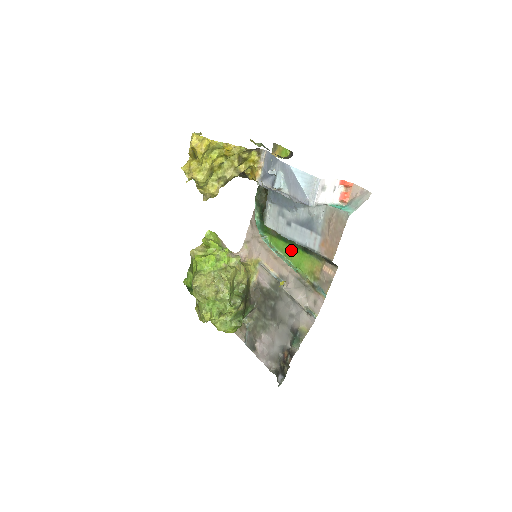
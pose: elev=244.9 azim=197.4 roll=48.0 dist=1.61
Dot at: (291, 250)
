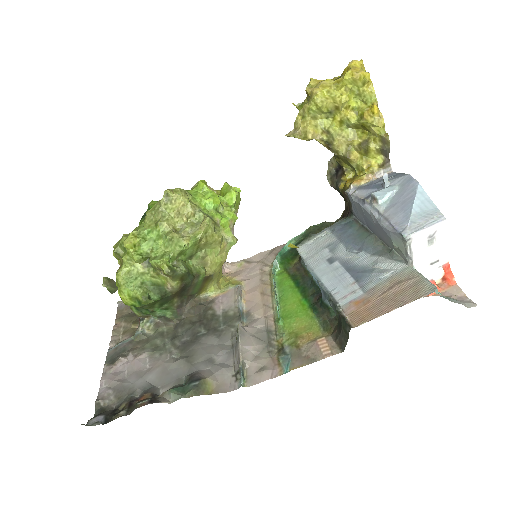
Dot at: (295, 297)
